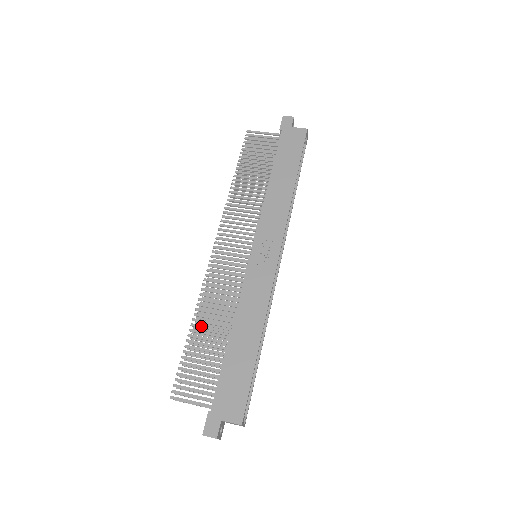
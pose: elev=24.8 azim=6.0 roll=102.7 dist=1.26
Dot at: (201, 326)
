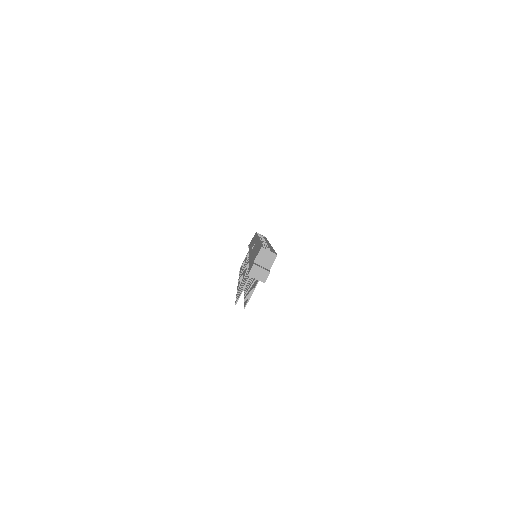
Dot at: (240, 285)
